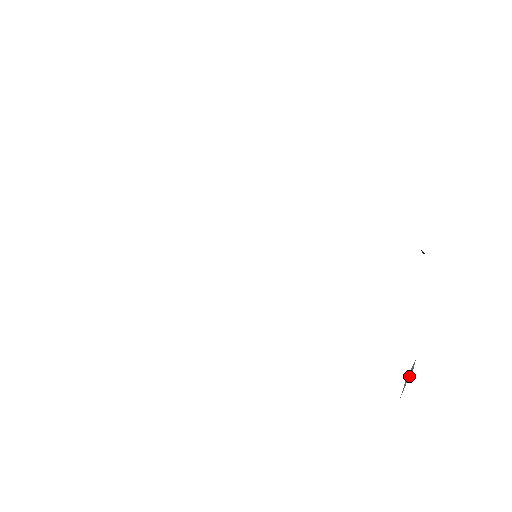
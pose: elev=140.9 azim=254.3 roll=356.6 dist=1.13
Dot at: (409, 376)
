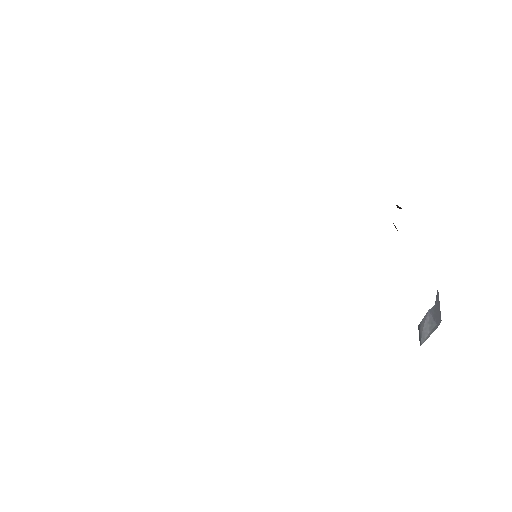
Dot at: (430, 328)
